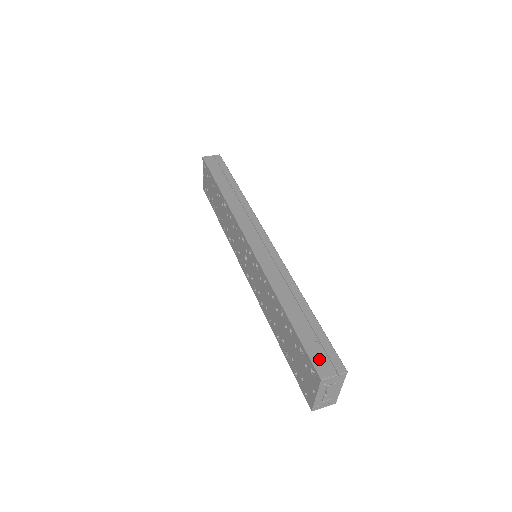
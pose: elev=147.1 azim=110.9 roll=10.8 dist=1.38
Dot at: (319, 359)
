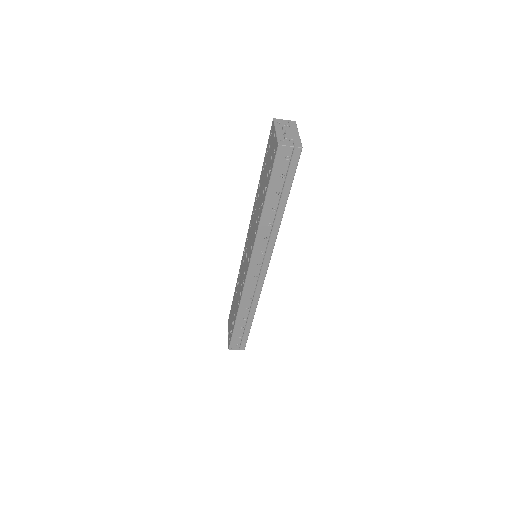
Dot at: occluded
